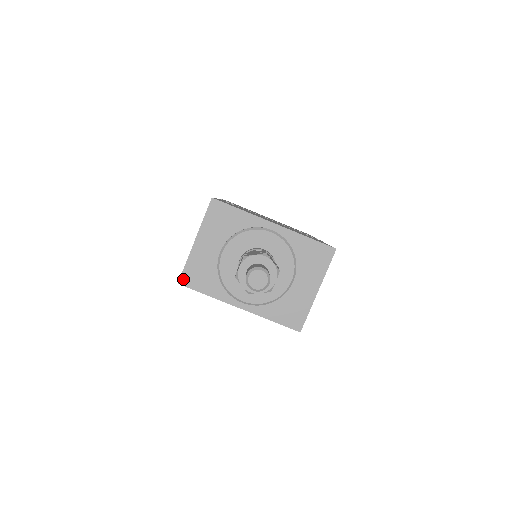
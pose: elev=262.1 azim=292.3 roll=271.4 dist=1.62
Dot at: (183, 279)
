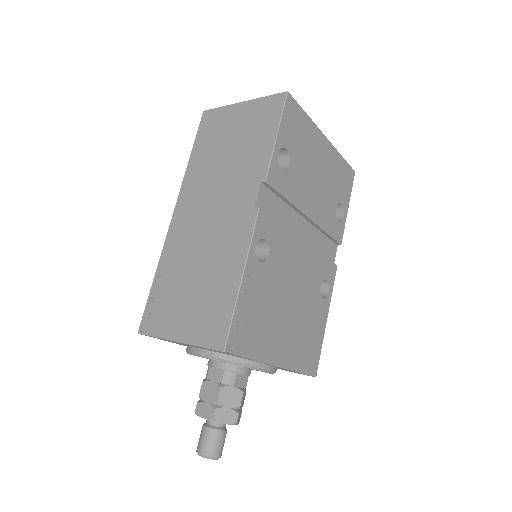
Dot at: (145, 335)
